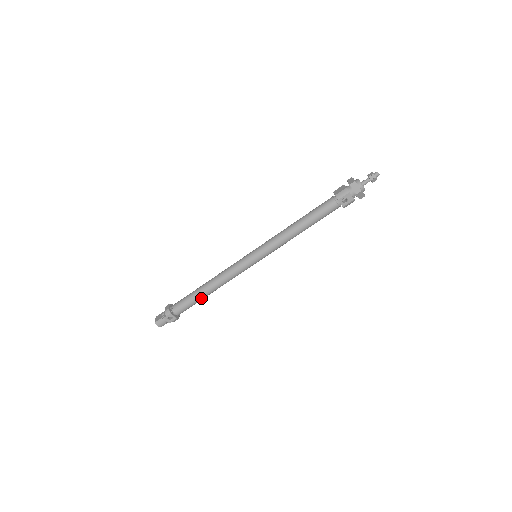
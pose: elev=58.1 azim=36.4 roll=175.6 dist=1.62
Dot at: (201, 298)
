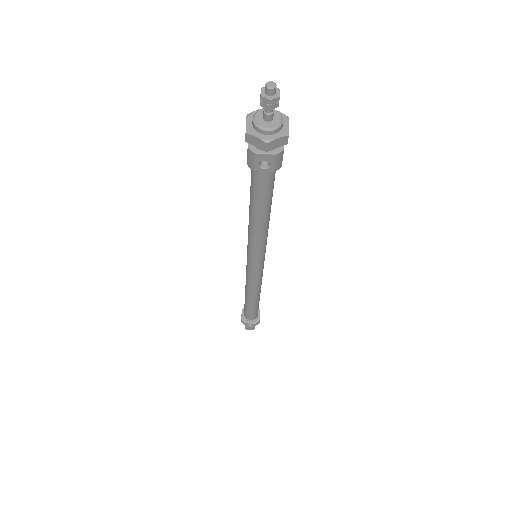
Dot at: (255, 305)
